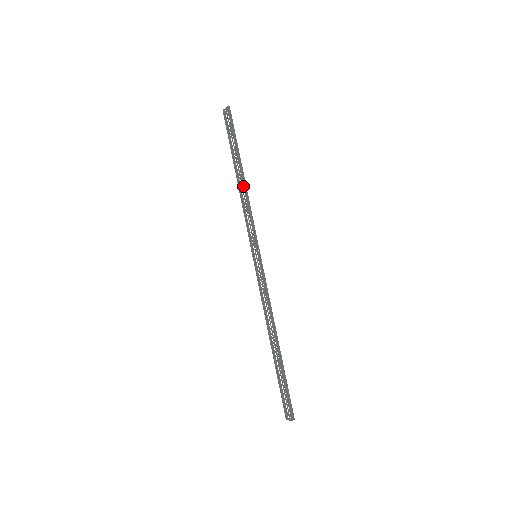
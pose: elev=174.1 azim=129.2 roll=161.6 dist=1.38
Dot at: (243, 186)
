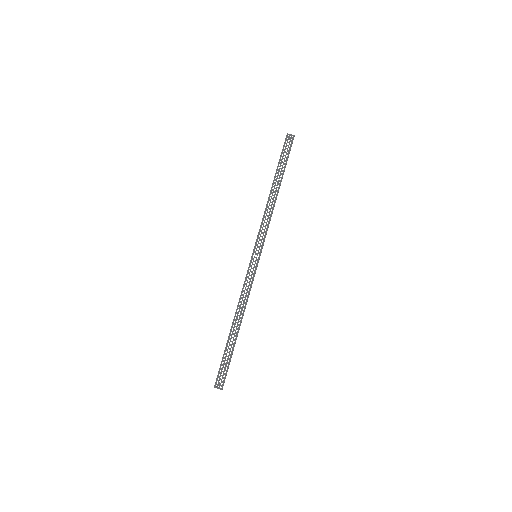
Dot at: (275, 200)
